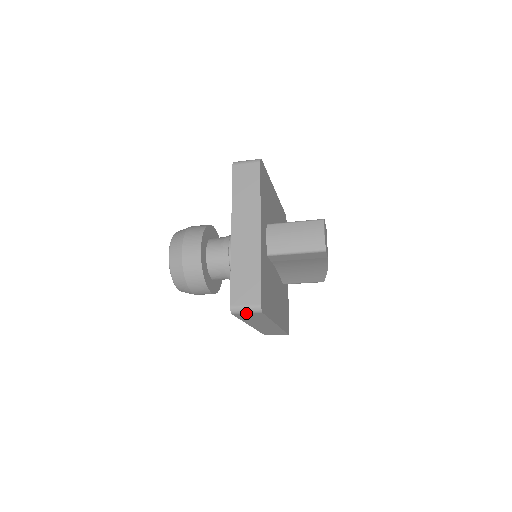
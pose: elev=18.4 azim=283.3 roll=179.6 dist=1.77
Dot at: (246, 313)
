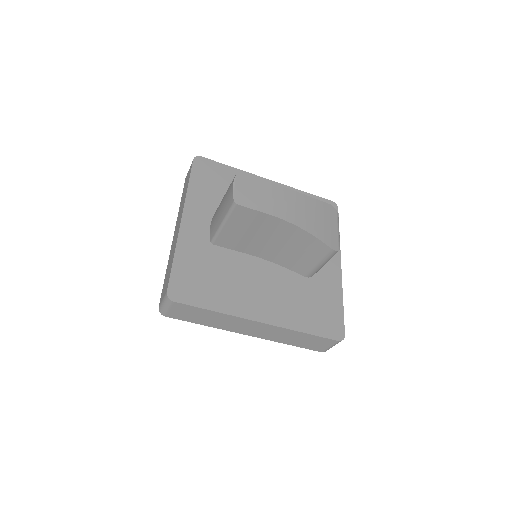
Dot at: (168, 309)
